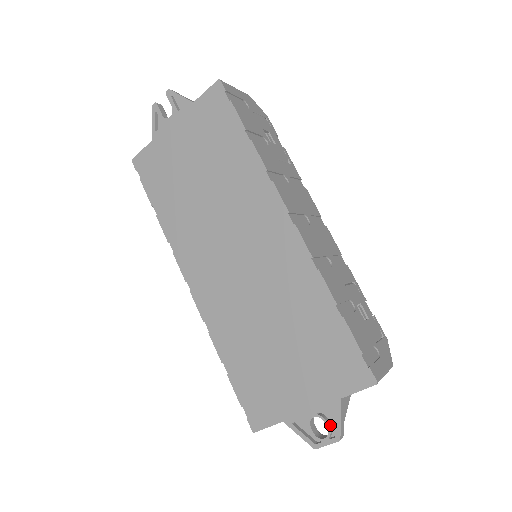
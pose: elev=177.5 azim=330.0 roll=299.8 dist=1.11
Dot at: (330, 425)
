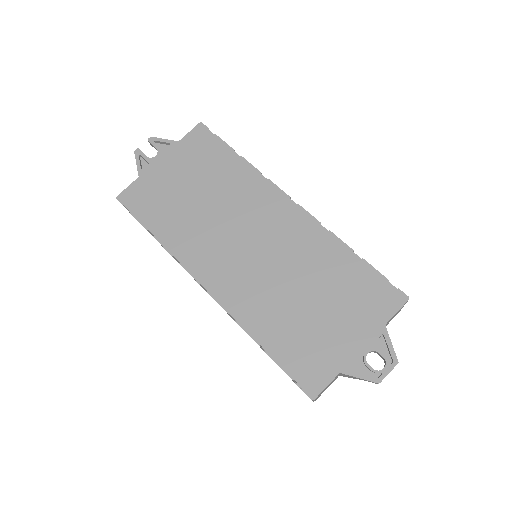
Dot at: (383, 355)
